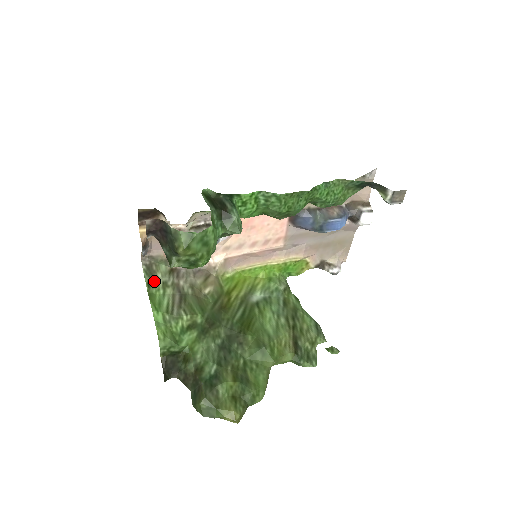
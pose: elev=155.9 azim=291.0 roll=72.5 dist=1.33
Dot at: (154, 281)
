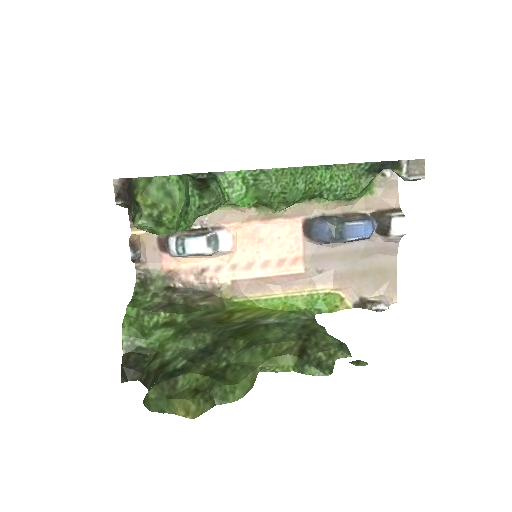
Dot at: (144, 291)
